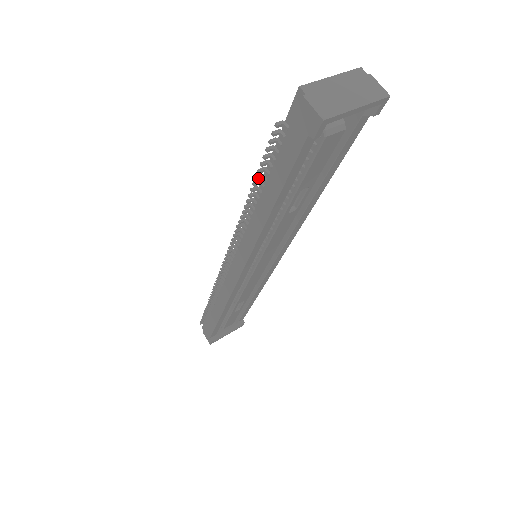
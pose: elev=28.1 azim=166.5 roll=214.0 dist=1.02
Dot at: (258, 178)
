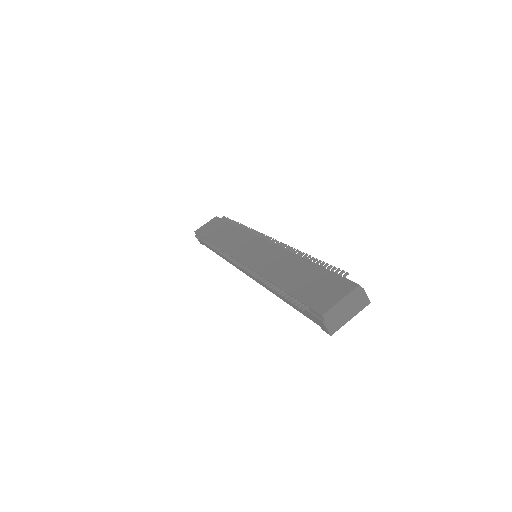
Dot at: occluded
